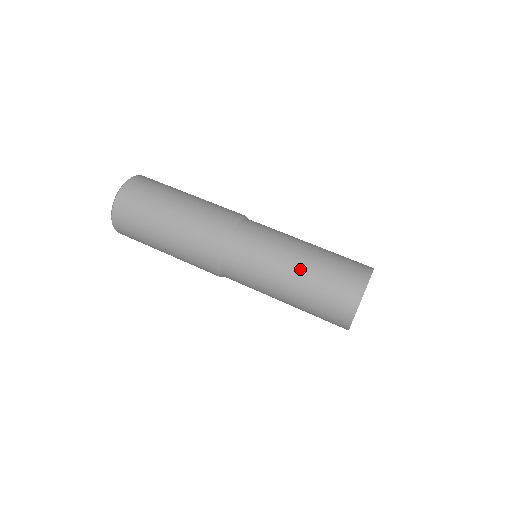
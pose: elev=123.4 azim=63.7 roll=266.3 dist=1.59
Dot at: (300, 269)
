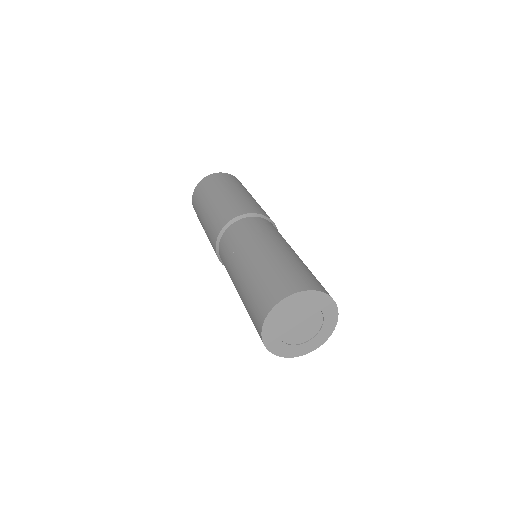
Dot at: (248, 267)
